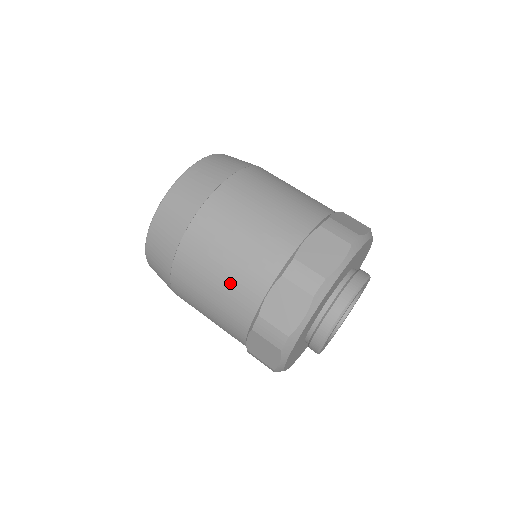
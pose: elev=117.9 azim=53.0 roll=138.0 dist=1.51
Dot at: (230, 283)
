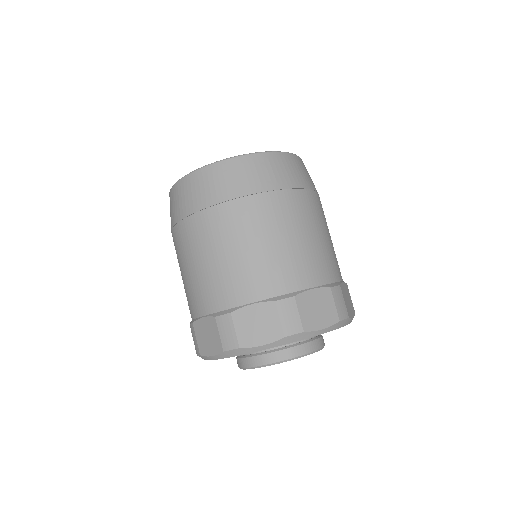
Dot at: occluded
